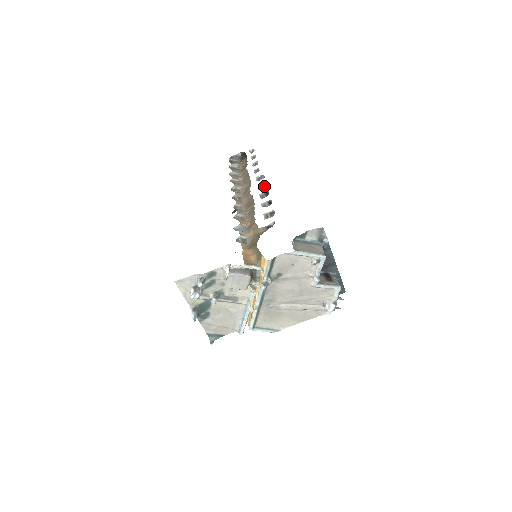
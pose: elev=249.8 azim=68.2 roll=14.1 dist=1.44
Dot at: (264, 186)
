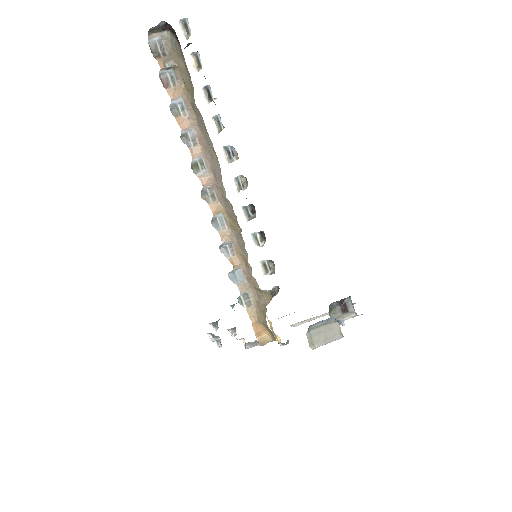
Dot at: (243, 186)
